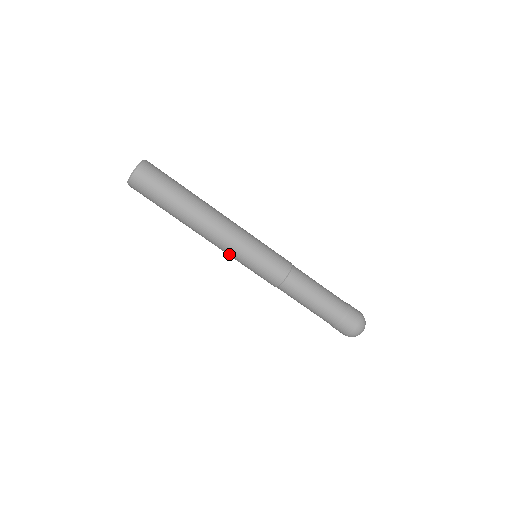
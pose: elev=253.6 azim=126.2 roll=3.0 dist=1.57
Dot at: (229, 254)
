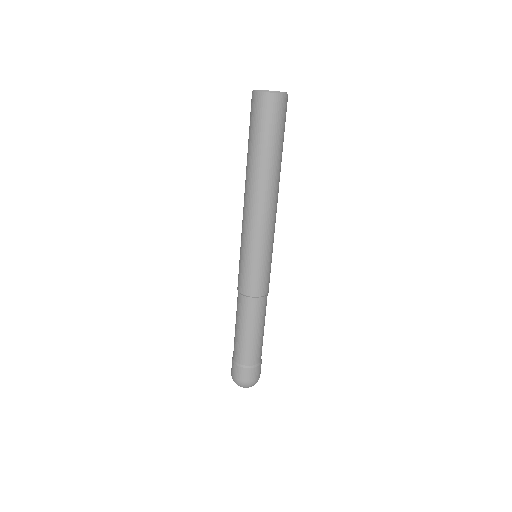
Dot at: (244, 232)
